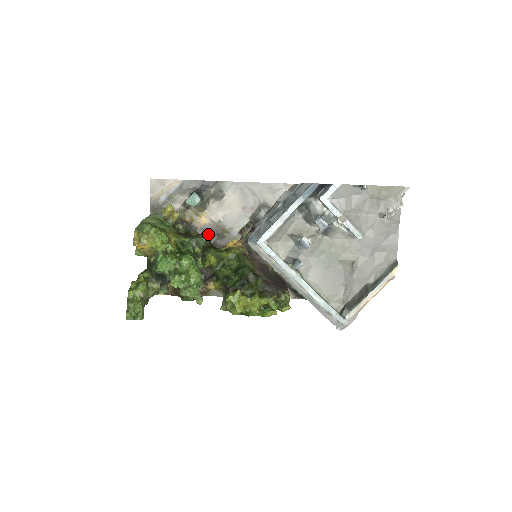
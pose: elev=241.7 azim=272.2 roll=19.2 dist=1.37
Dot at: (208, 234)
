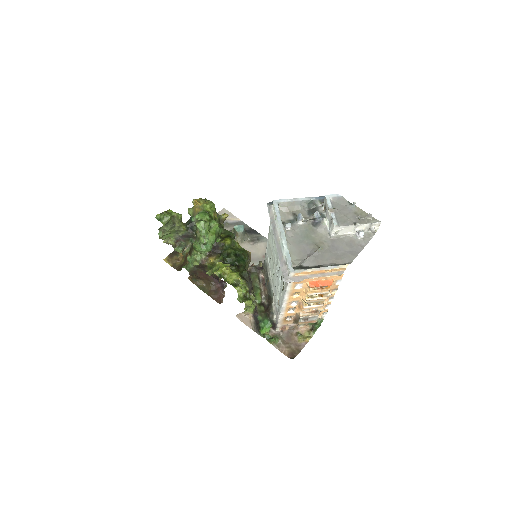
Dot at: occluded
